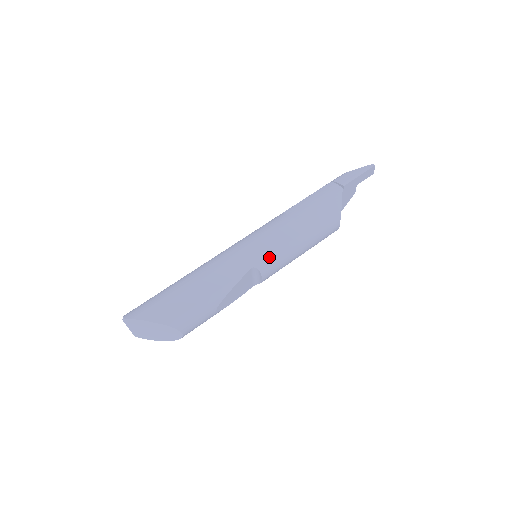
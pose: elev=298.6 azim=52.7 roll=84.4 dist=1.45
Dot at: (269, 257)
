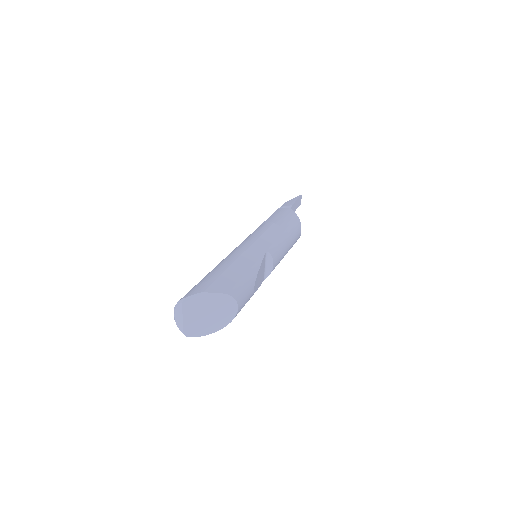
Dot at: (273, 245)
